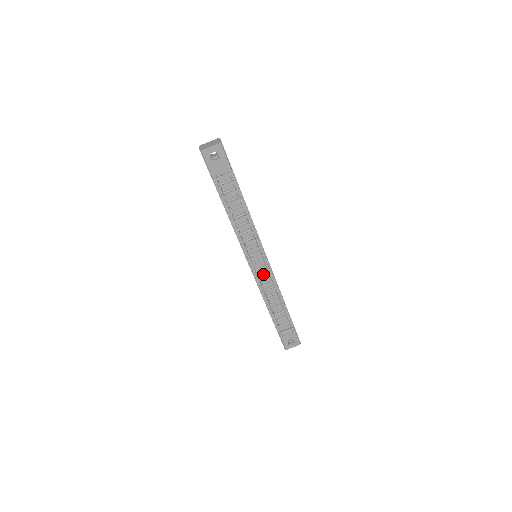
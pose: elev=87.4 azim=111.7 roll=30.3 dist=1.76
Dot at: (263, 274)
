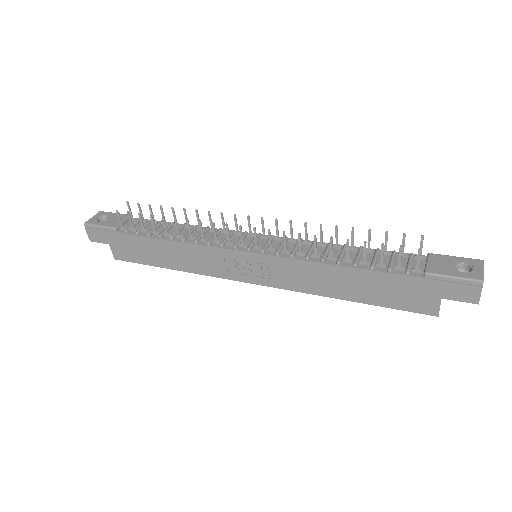
Dot at: (279, 245)
